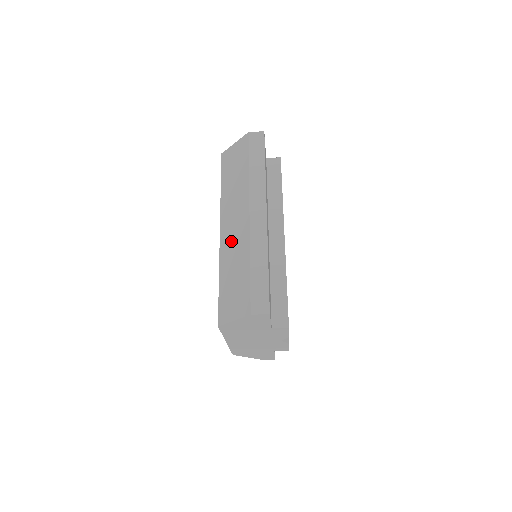
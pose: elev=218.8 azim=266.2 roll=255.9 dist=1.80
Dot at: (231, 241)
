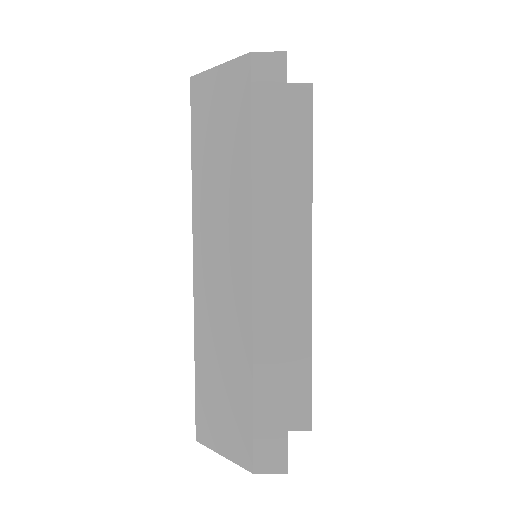
Dot at: (215, 301)
